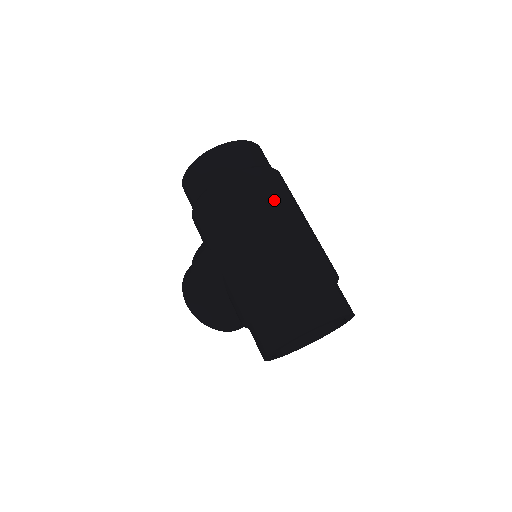
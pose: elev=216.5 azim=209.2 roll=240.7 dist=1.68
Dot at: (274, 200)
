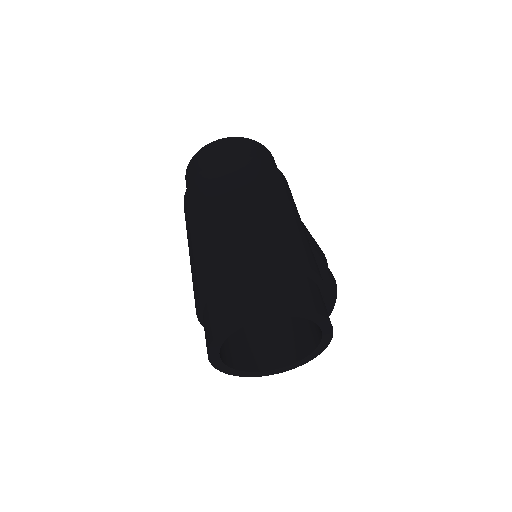
Dot at: (206, 200)
